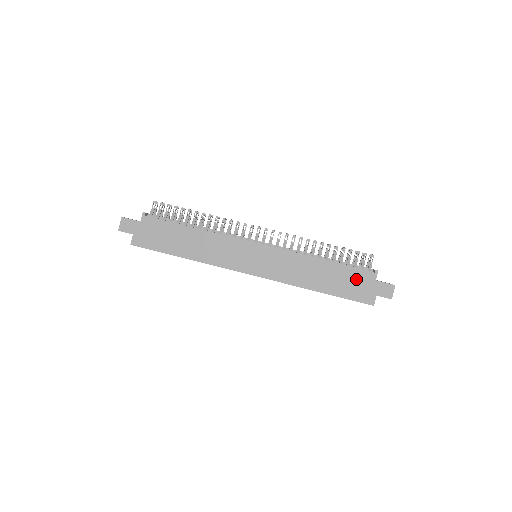
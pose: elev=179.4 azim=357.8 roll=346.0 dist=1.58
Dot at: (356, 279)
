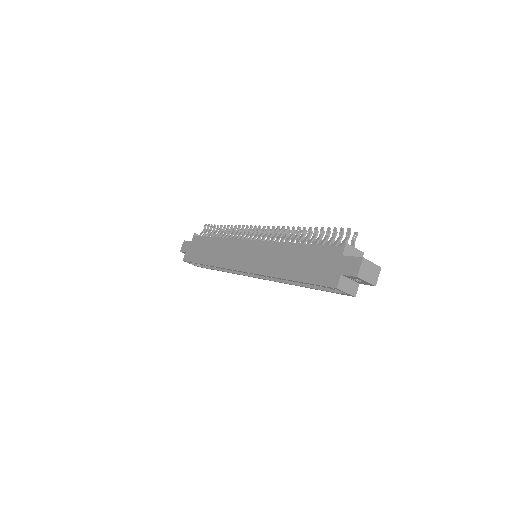
Dot at: (323, 258)
